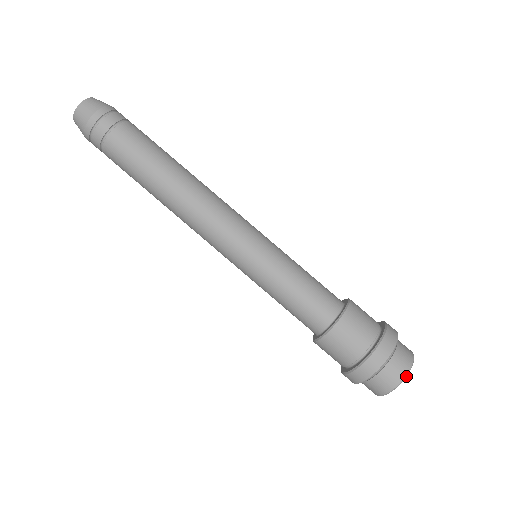
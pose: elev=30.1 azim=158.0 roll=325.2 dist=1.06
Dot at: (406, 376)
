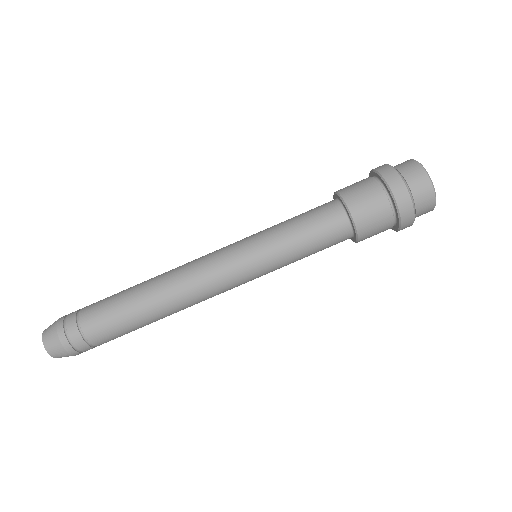
Dot at: (423, 168)
